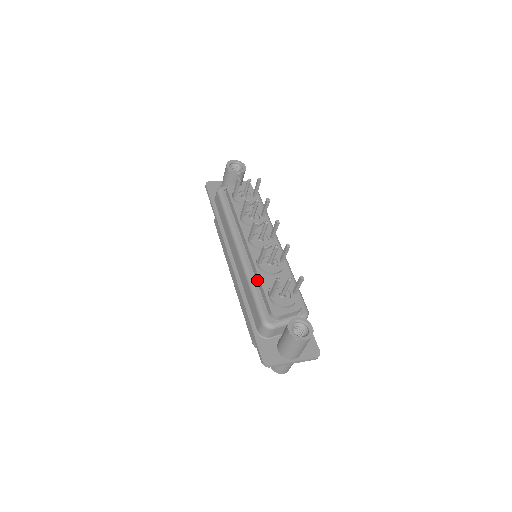
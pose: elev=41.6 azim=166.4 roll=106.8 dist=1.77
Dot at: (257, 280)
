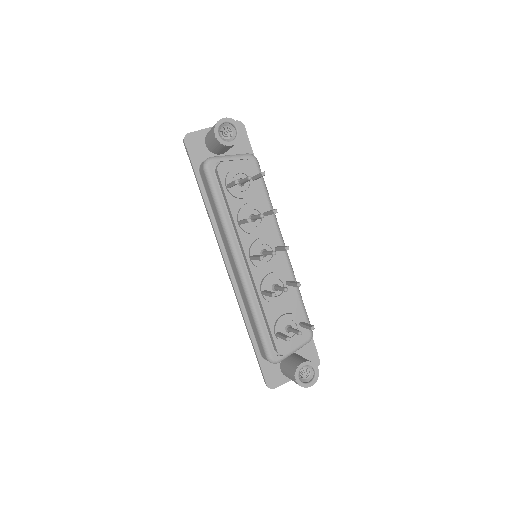
Dot at: (261, 309)
